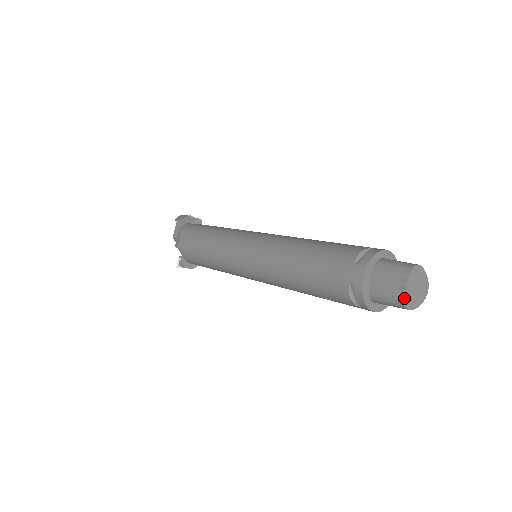
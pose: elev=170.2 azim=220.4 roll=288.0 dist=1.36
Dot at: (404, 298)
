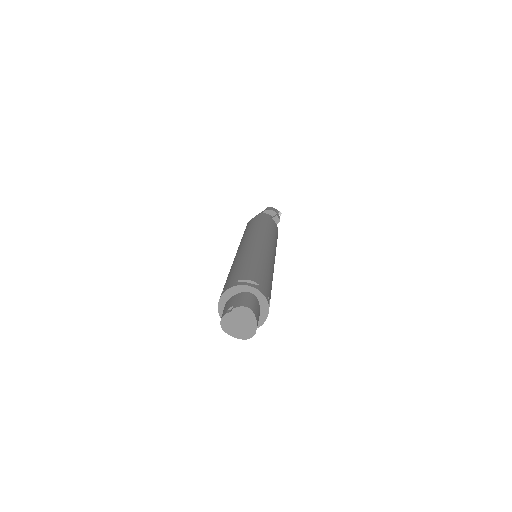
Dot at: (222, 317)
